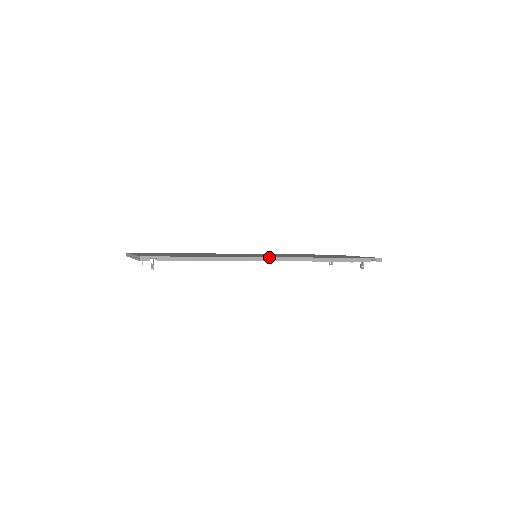
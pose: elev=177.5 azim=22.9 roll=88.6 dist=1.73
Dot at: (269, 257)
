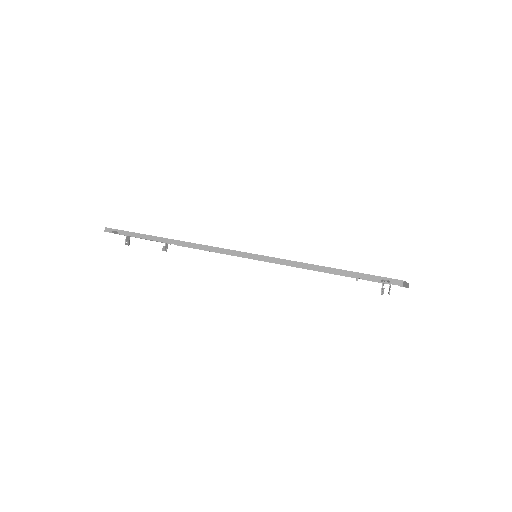
Dot at: (227, 249)
